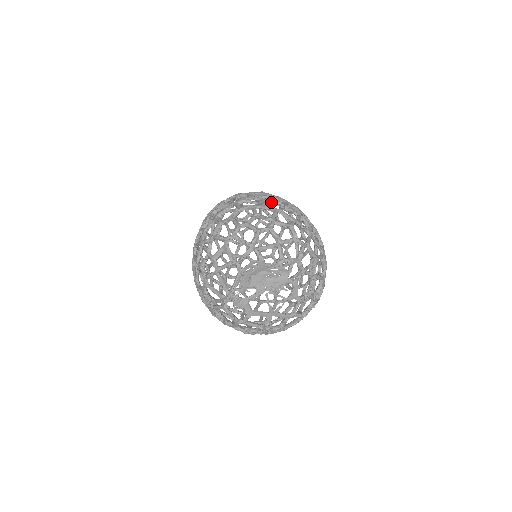
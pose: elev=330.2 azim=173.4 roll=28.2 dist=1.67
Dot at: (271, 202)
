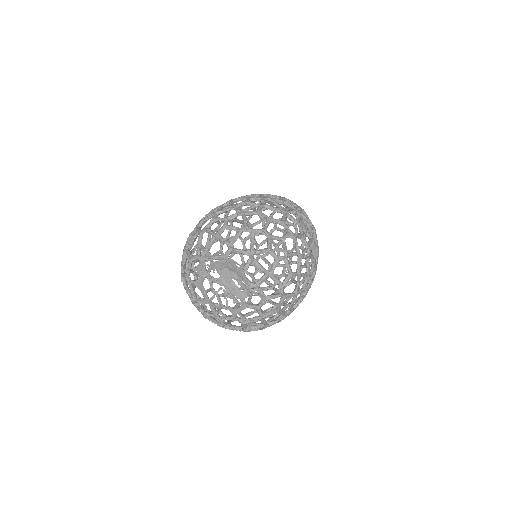
Dot at: (305, 243)
